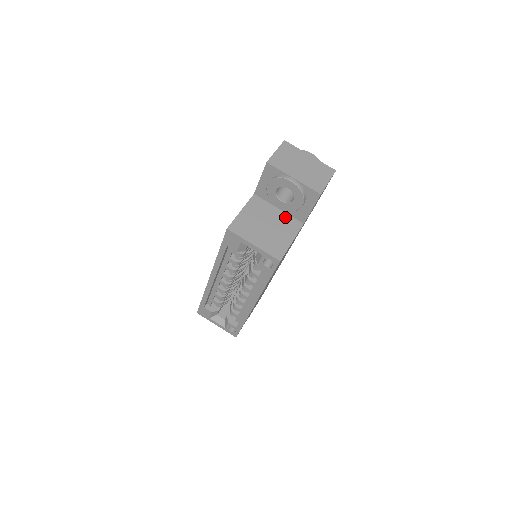
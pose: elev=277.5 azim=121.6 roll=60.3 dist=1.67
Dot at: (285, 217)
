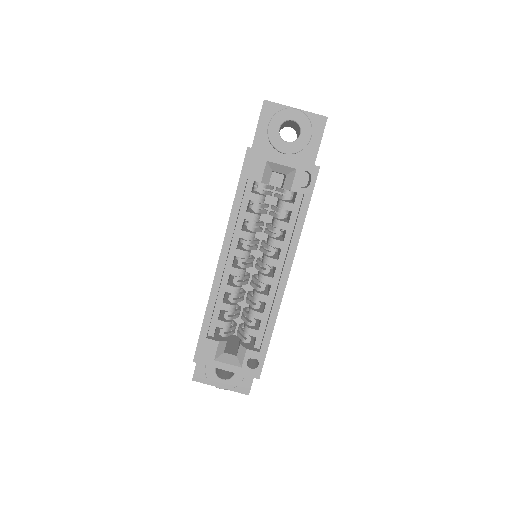
Dot at: occluded
